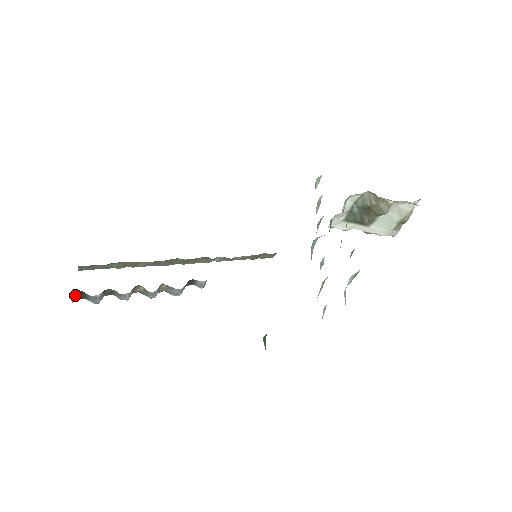
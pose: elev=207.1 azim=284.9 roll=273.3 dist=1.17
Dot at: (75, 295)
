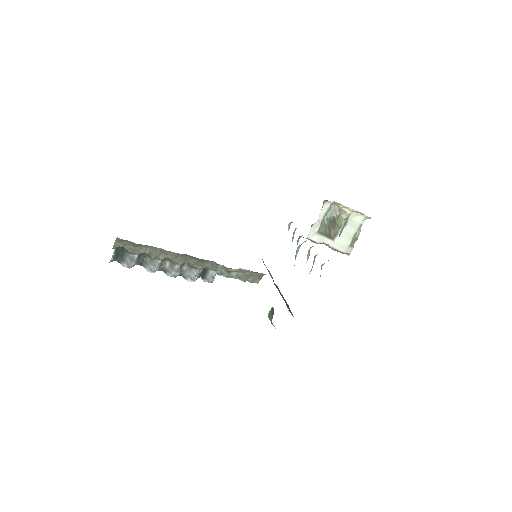
Dot at: (115, 254)
